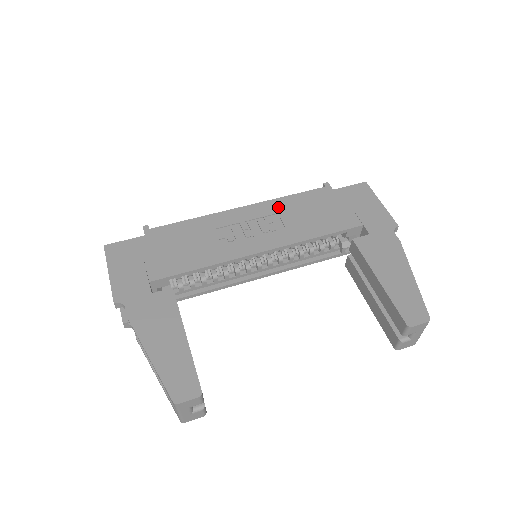
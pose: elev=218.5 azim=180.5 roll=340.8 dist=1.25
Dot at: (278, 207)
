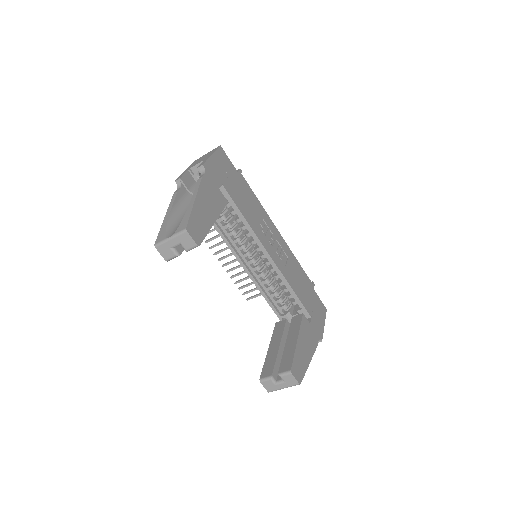
Dot at: (291, 256)
